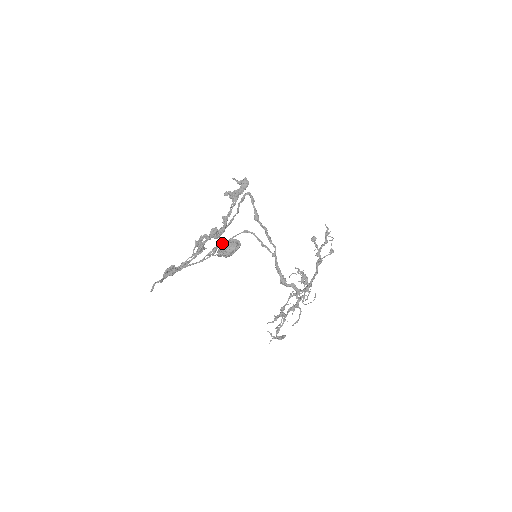
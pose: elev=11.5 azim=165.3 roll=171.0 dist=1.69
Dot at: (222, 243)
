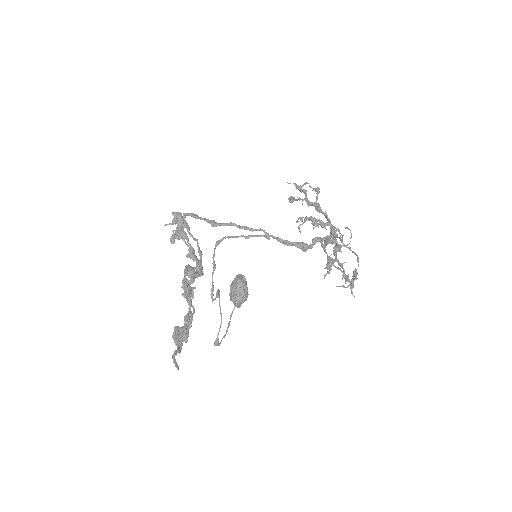
Dot at: (229, 293)
